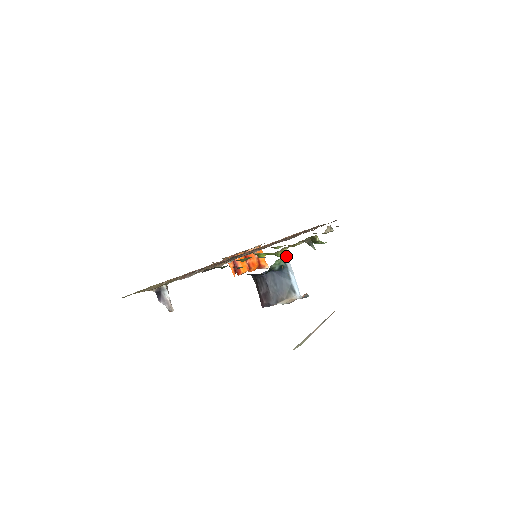
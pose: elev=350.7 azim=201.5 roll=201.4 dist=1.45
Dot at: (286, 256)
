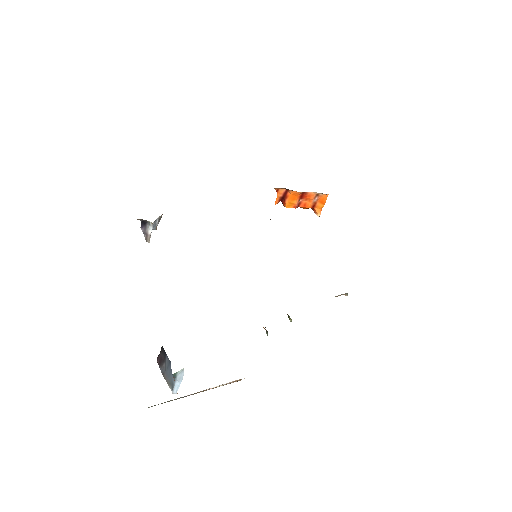
Dot at: (182, 370)
